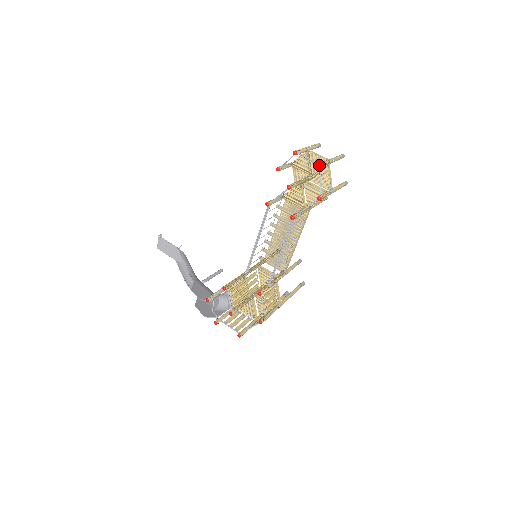
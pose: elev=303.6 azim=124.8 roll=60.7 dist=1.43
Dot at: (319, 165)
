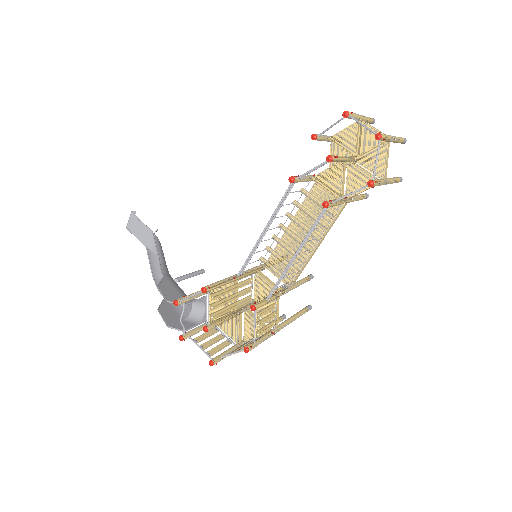
Dot at: (380, 134)
